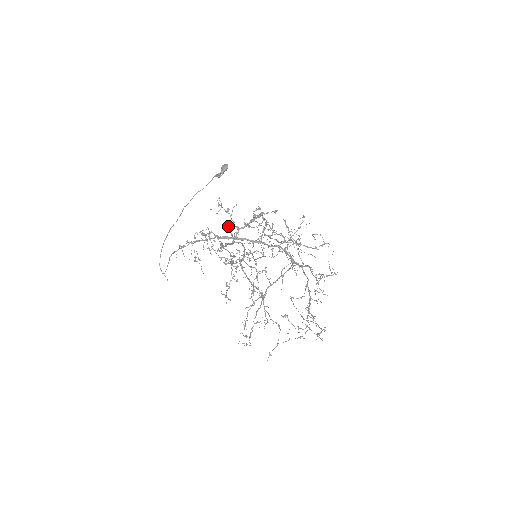
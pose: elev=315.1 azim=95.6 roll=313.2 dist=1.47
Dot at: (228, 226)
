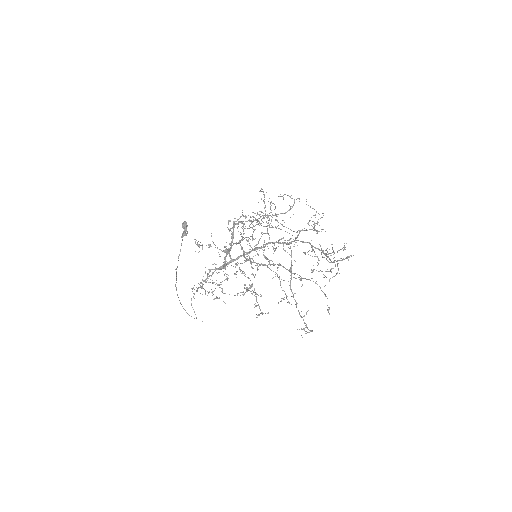
Dot at: (219, 256)
